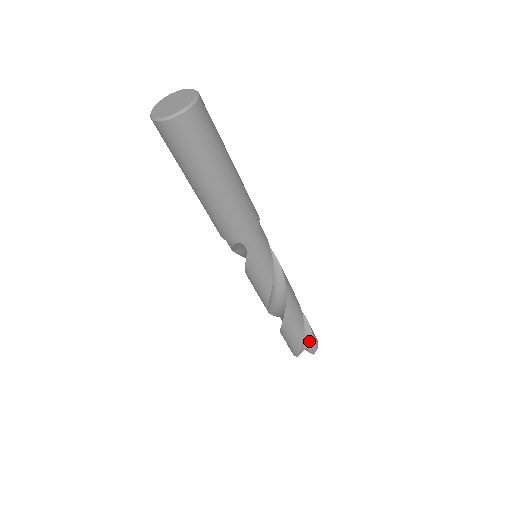
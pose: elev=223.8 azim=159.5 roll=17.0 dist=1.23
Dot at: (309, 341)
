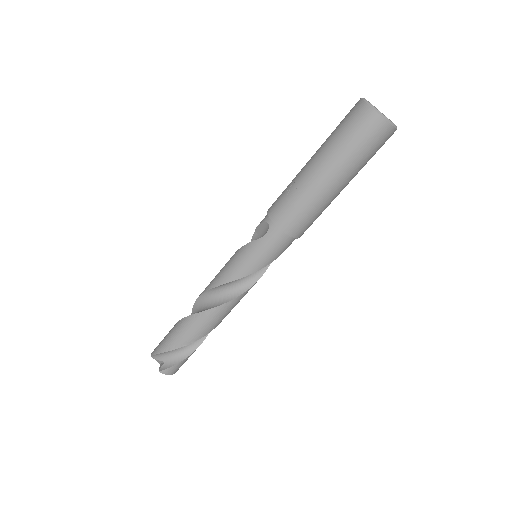
Dot at: (173, 361)
